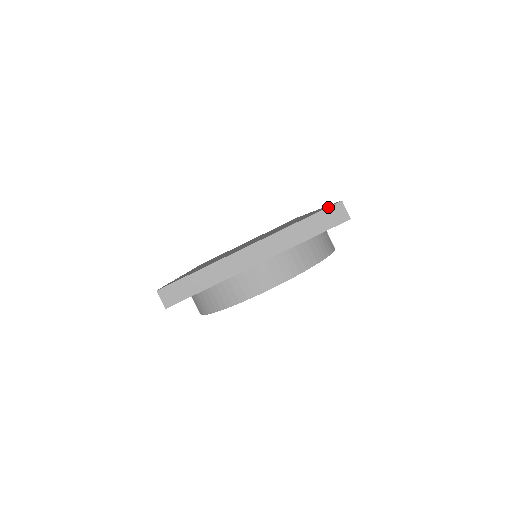
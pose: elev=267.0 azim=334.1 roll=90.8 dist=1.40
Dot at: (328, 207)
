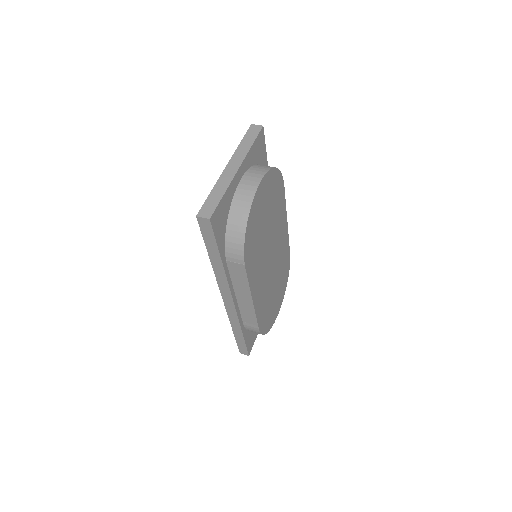
Dot at: (248, 130)
